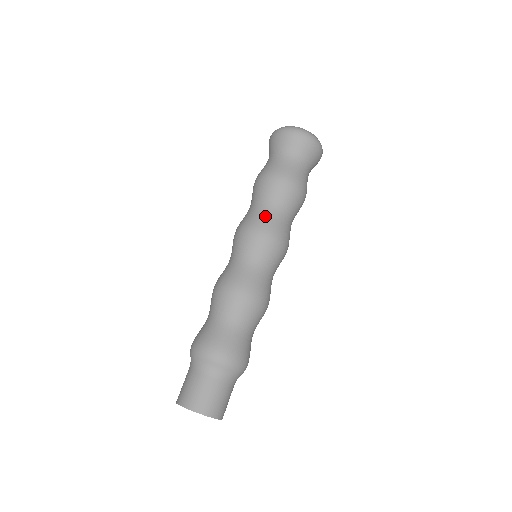
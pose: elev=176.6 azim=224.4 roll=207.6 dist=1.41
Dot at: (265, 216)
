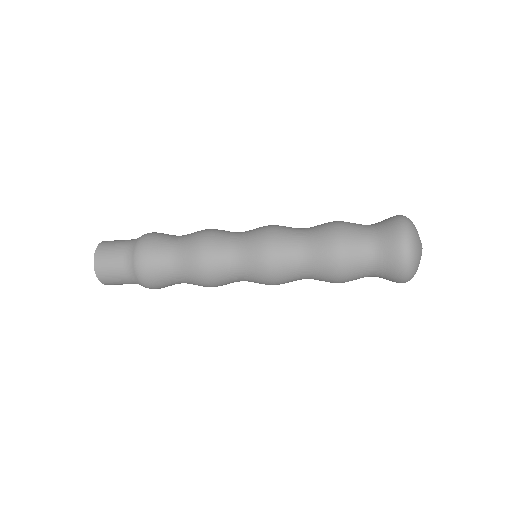
Dot at: (288, 247)
